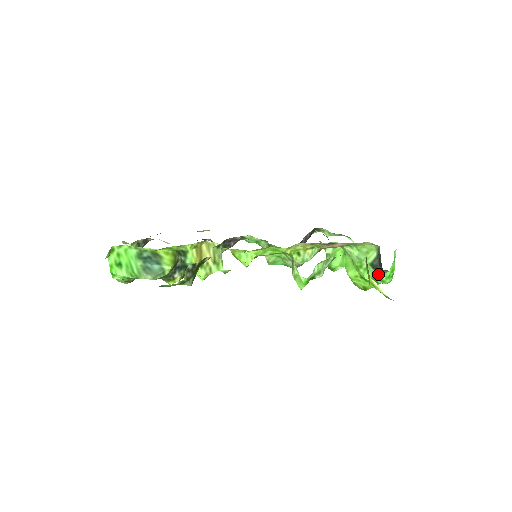
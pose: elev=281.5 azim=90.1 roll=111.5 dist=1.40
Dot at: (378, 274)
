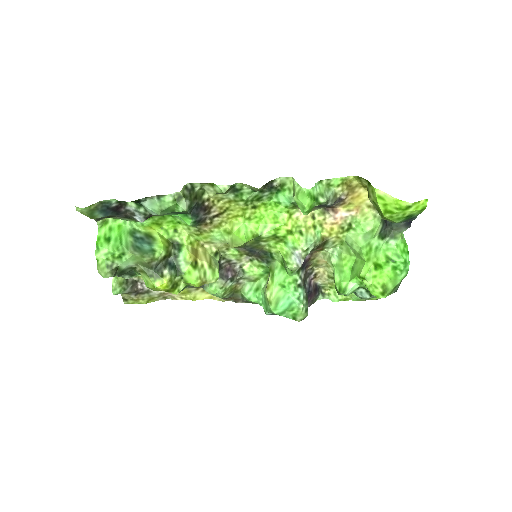
Dot at: (391, 247)
